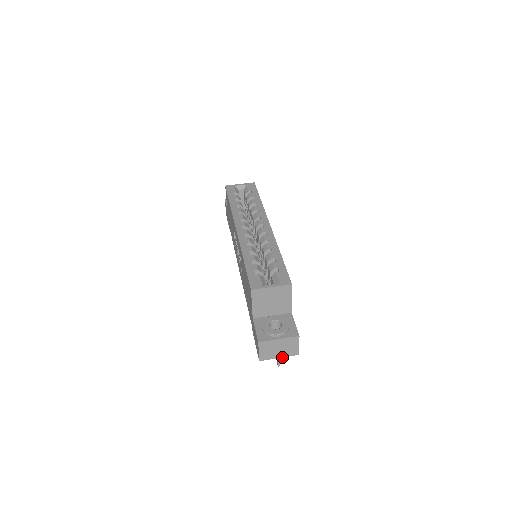
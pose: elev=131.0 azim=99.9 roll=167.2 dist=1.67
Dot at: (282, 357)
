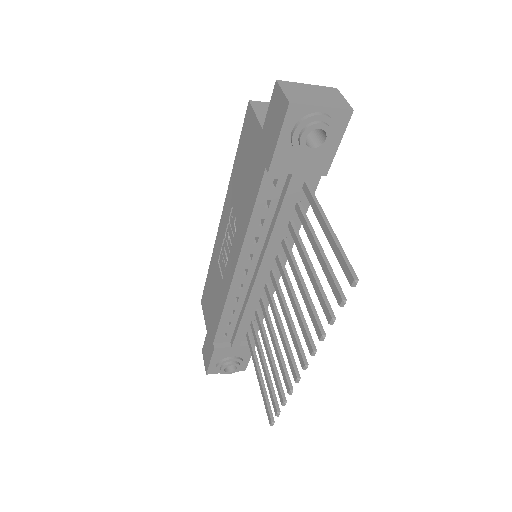
Dot at: (327, 107)
